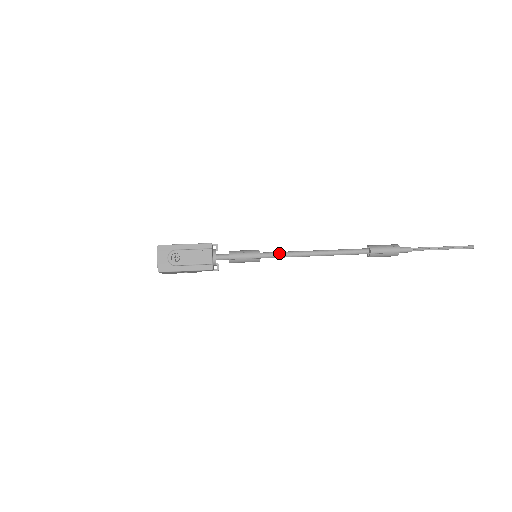
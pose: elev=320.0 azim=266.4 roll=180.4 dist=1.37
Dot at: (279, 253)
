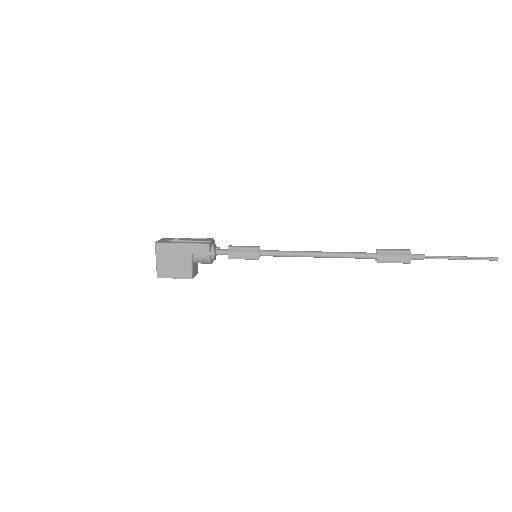
Dot at: occluded
